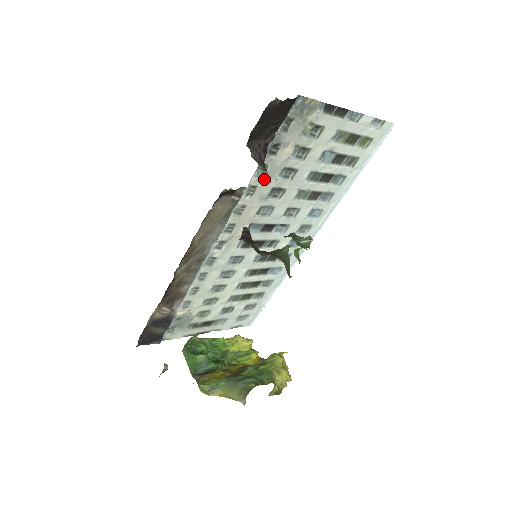
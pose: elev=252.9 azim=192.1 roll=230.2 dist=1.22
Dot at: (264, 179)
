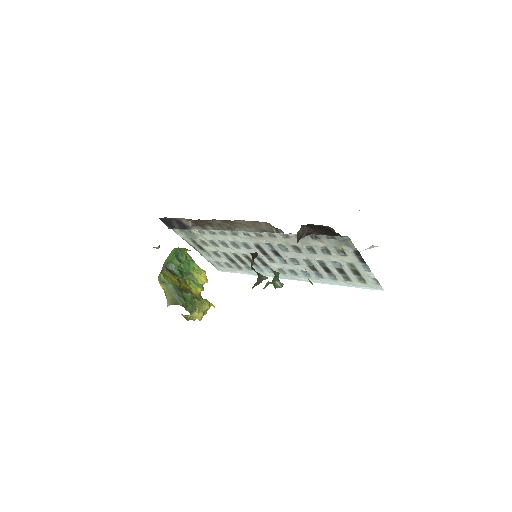
Dot at: occluded
